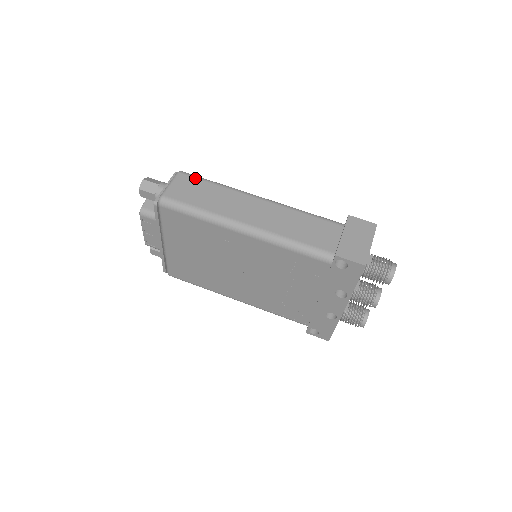
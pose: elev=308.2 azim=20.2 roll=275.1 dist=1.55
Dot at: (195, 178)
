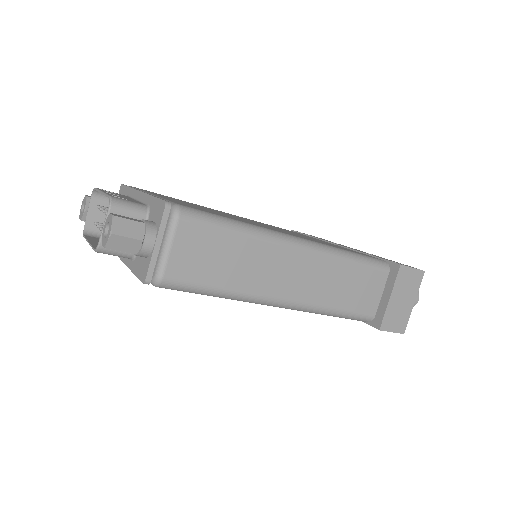
Dot at: (207, 227)
